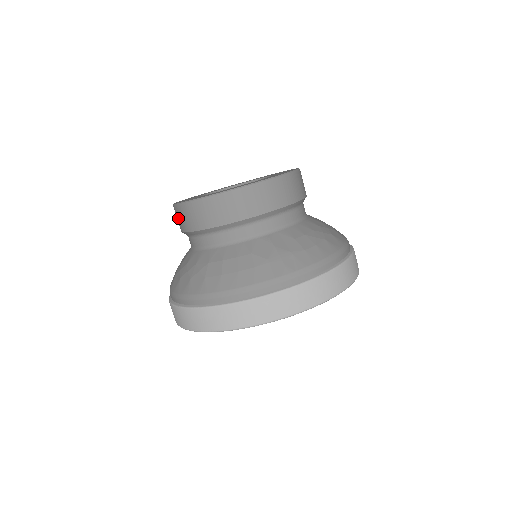
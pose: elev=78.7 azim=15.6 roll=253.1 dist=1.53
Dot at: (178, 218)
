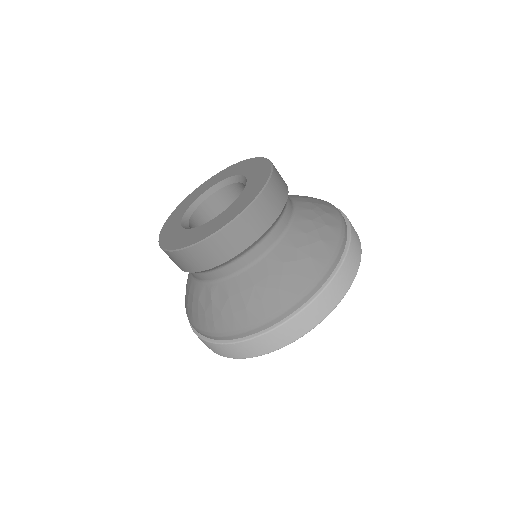
Dot at: occluded
